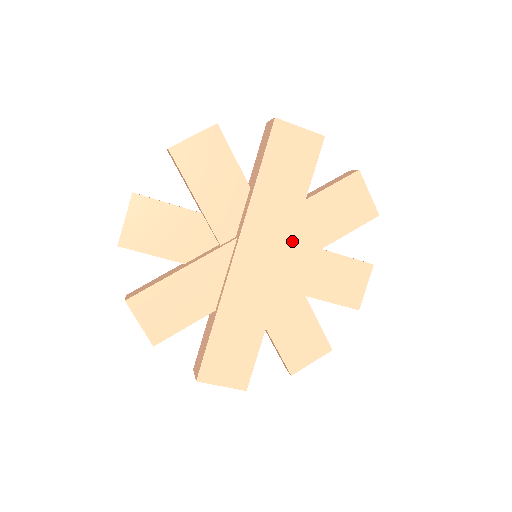
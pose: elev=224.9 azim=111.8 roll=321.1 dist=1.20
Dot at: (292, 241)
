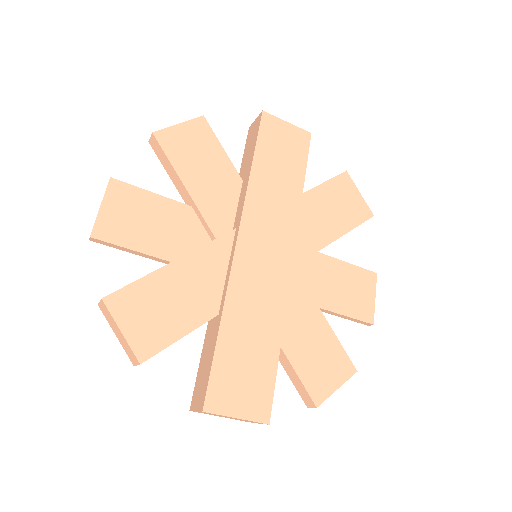
Dot at: (296, 232)
